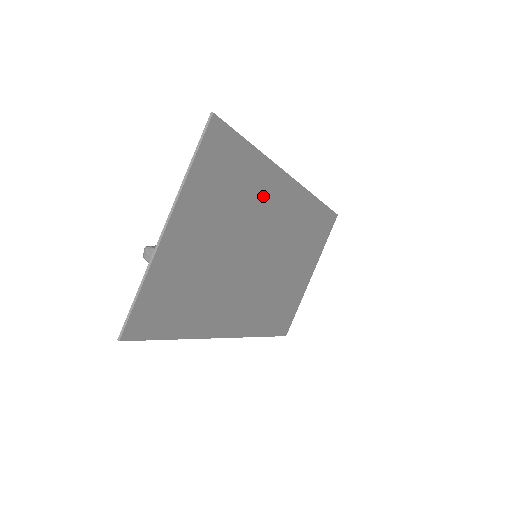
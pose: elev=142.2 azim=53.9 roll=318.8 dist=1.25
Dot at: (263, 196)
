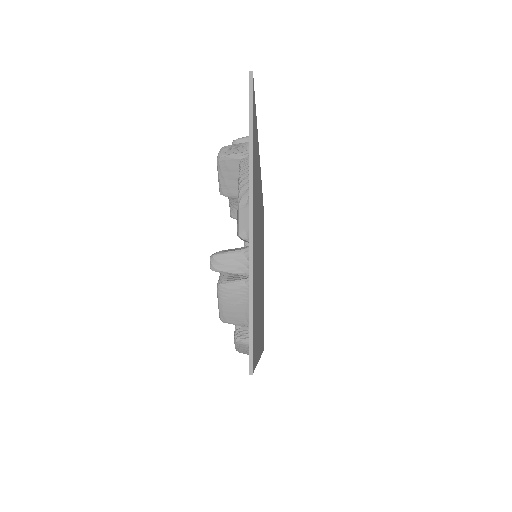
Dot at: occluded
